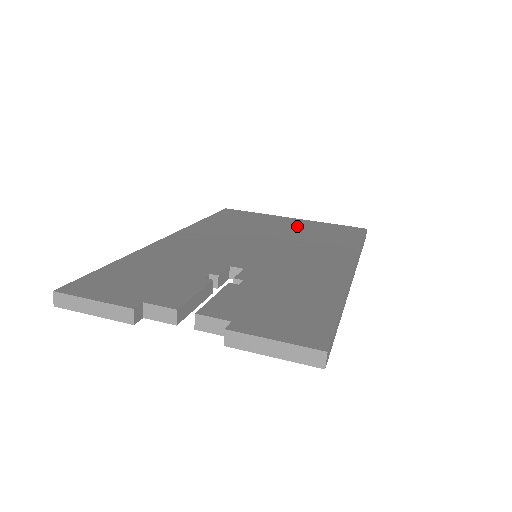
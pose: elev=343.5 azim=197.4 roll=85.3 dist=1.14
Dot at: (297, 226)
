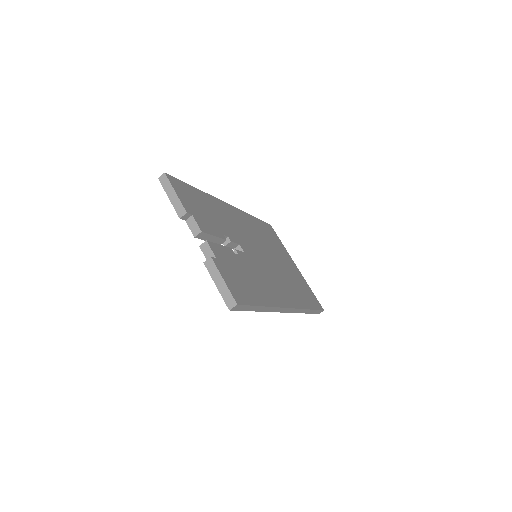
Dot at: (292, 270)
